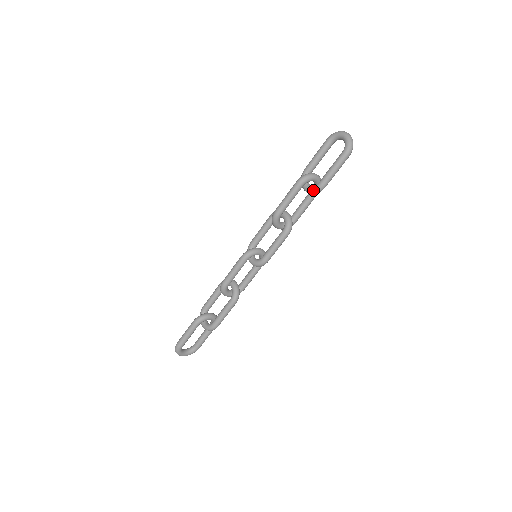
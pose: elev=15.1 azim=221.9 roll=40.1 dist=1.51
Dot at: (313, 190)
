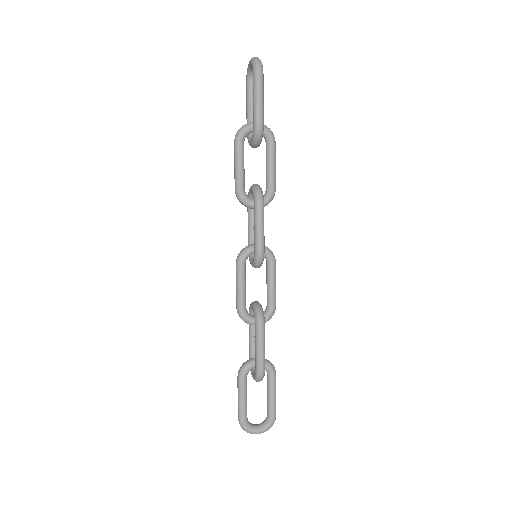
Dot at: (253, 137)
